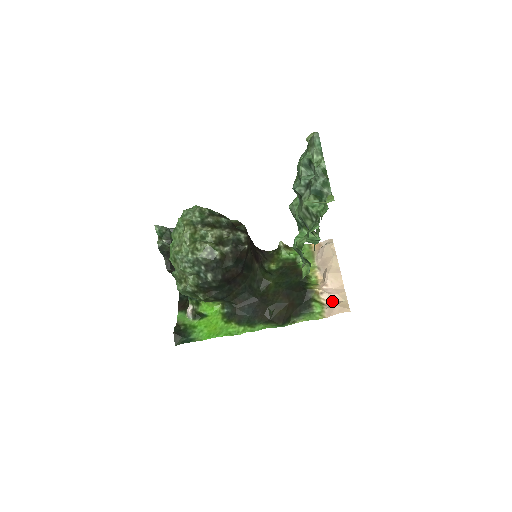
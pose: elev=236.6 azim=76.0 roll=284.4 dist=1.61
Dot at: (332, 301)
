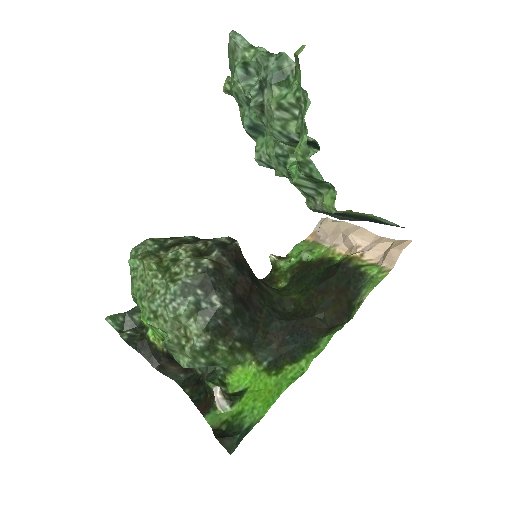
Dot at: (381, 254)
